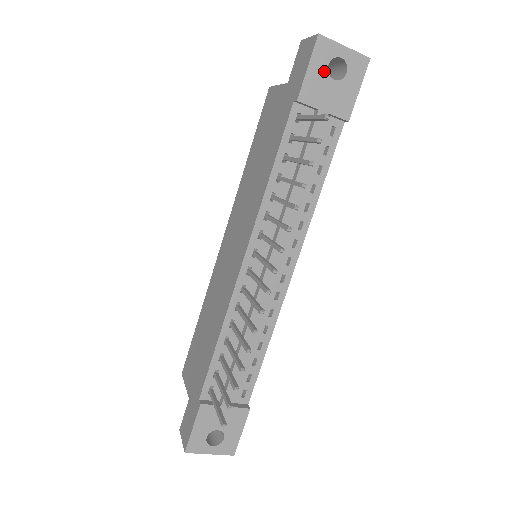
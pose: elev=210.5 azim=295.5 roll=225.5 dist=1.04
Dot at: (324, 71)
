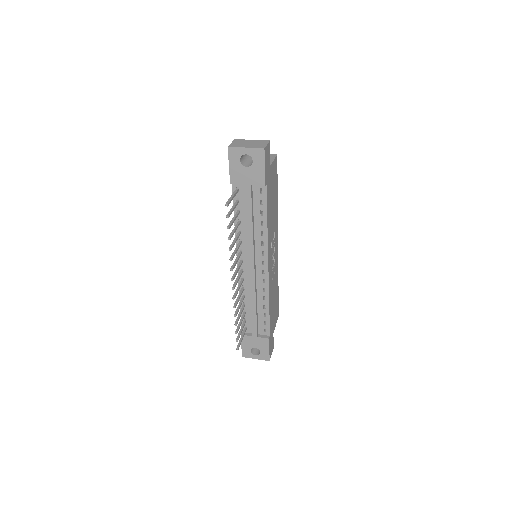
Dot at: (239, 164)
